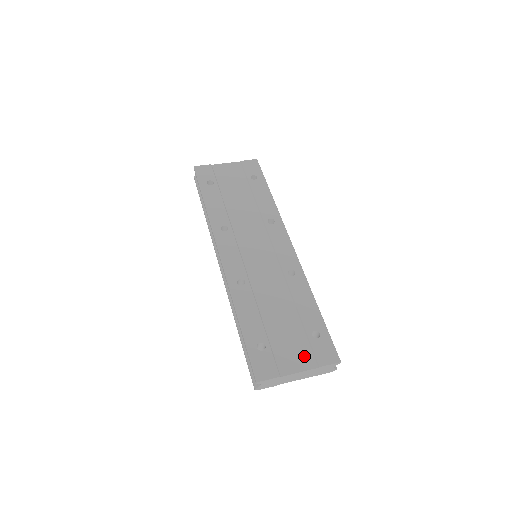
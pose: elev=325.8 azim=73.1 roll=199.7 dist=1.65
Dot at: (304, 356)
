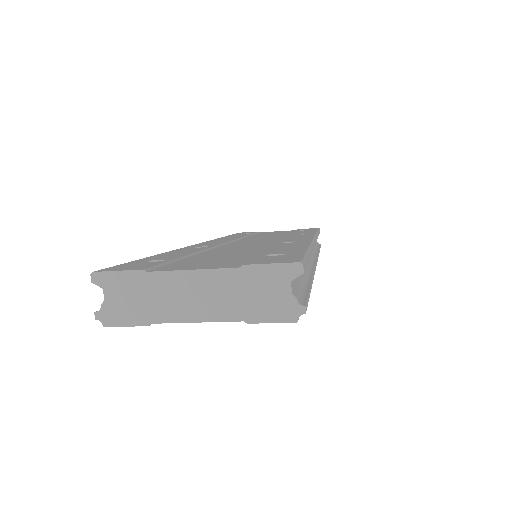
Dot at: (224, 263)
